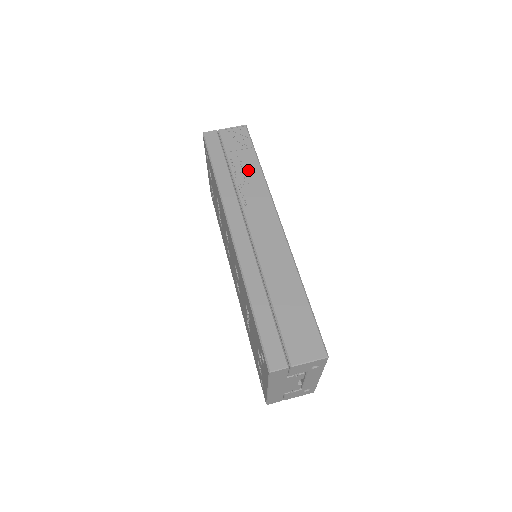
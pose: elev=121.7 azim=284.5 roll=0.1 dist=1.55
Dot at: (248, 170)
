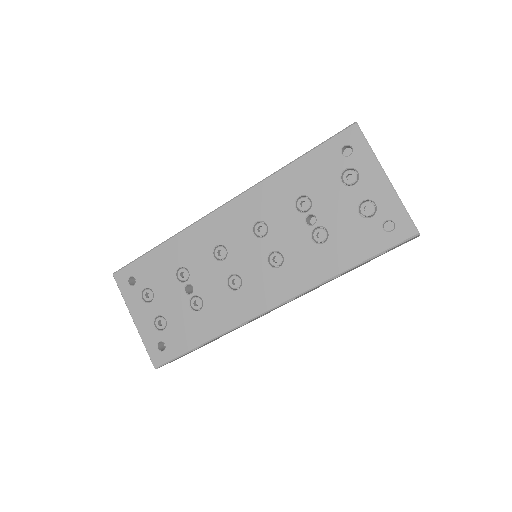
Dot at: occluded
